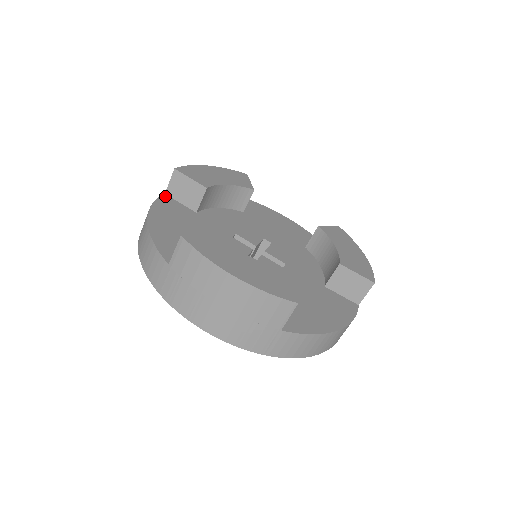
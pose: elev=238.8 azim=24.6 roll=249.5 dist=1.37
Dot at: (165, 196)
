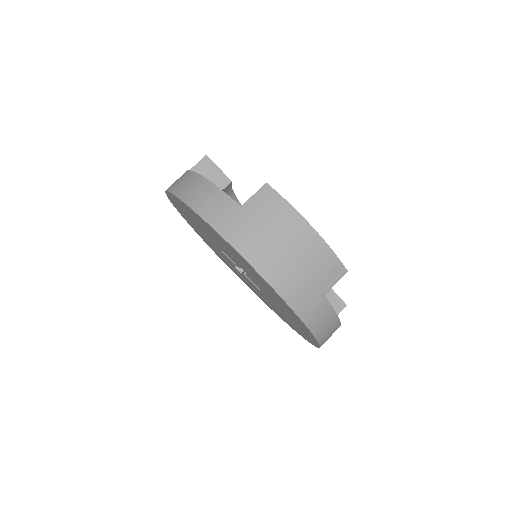
Dot at: occluded
